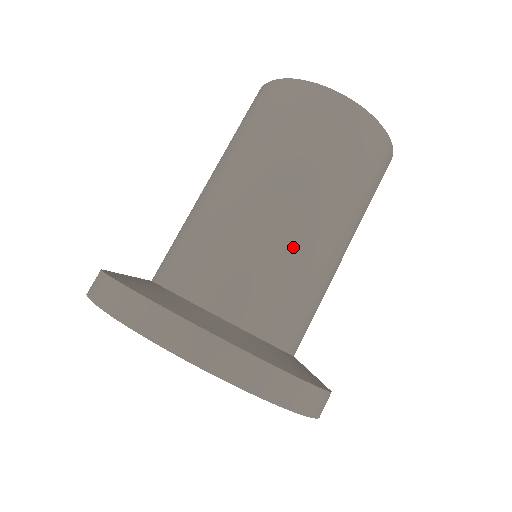
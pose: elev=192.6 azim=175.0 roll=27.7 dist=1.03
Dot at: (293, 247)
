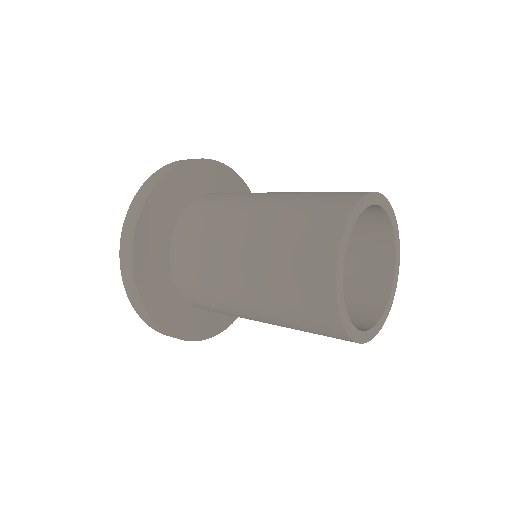
Dot at: (228, 302)
